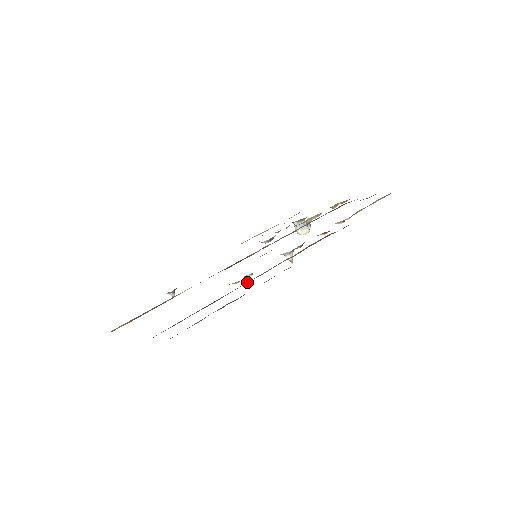
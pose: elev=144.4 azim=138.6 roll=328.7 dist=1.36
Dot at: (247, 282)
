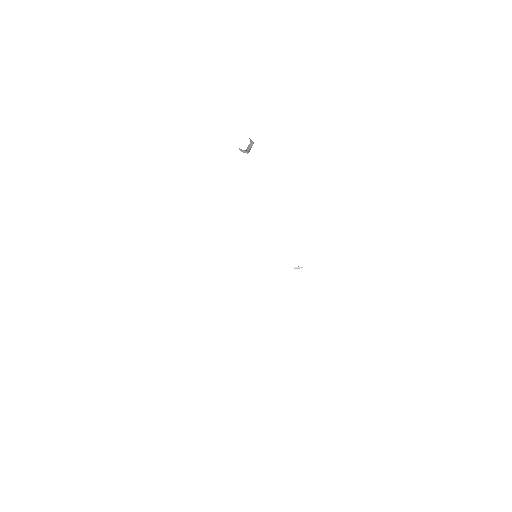
Dot at: occluded
